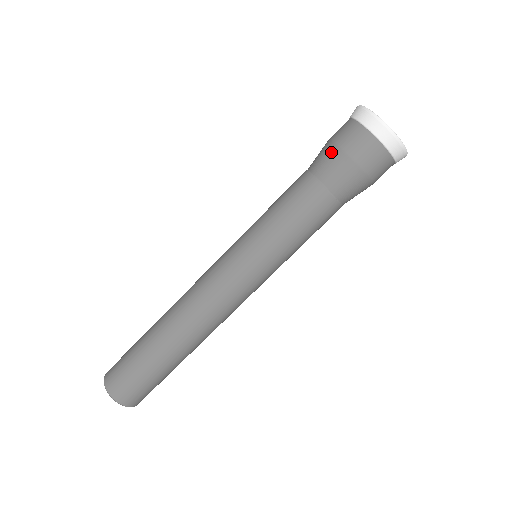
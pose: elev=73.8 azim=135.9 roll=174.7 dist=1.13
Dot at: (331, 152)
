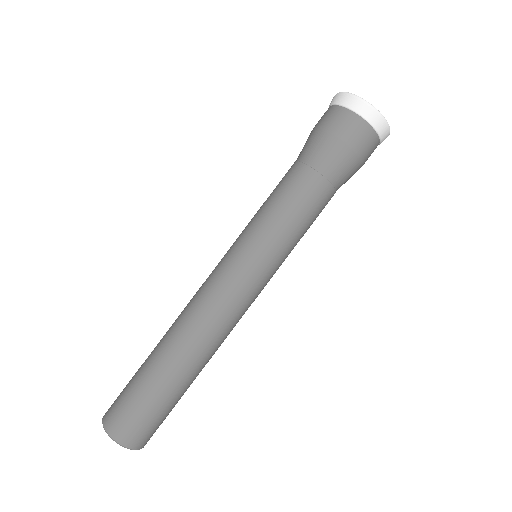
Dot at: occluded
